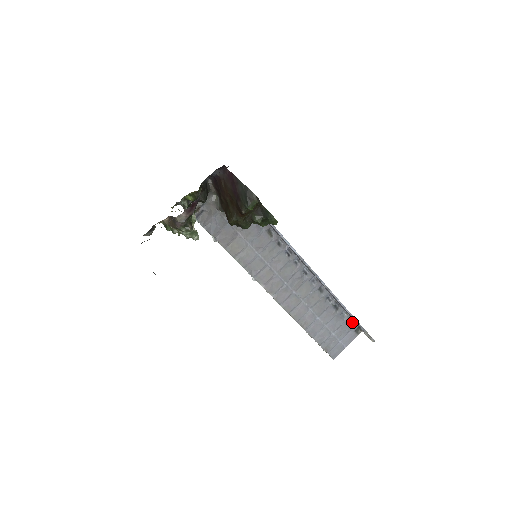
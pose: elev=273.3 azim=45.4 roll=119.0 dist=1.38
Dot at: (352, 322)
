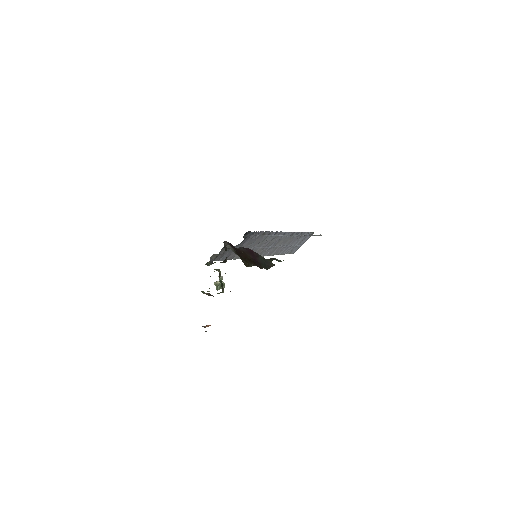
Dot at: (309, 233)
